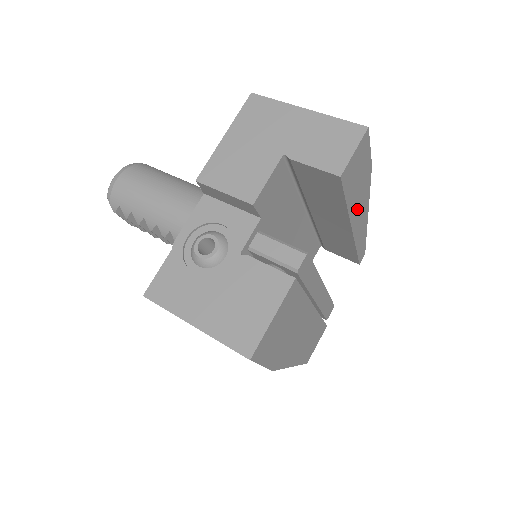
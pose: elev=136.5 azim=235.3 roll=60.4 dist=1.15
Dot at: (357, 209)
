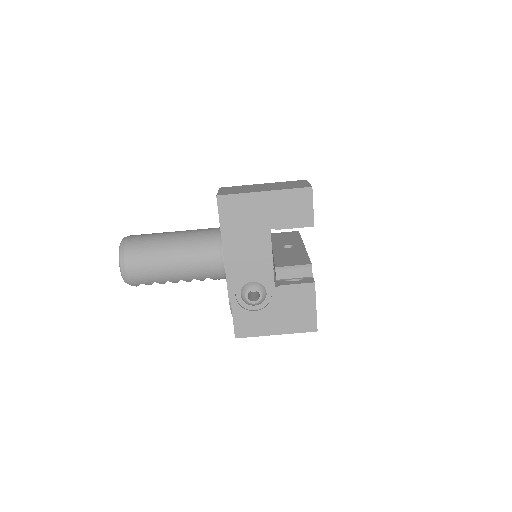
Dot at: occluded
